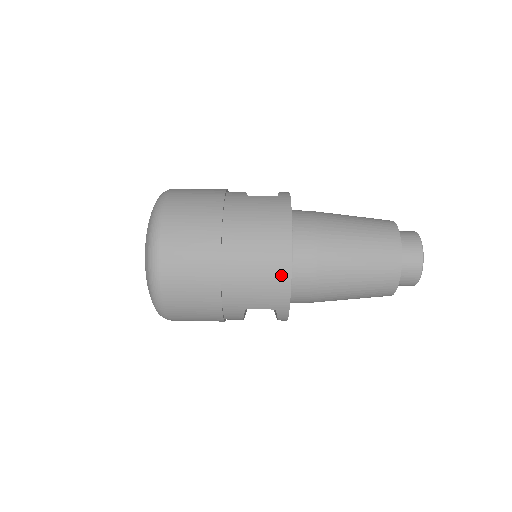
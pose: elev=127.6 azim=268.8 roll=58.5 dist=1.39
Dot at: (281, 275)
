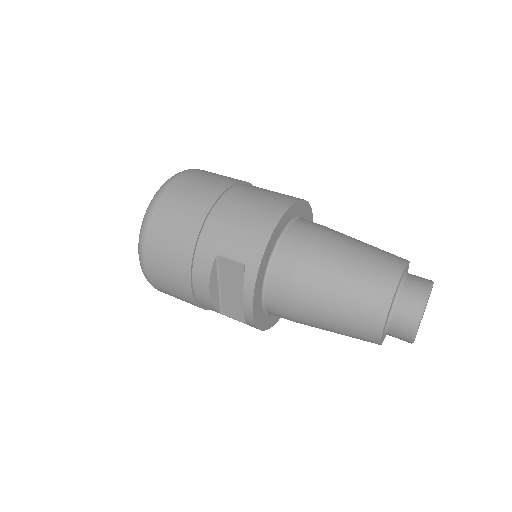
Dot at: (266, 223)
